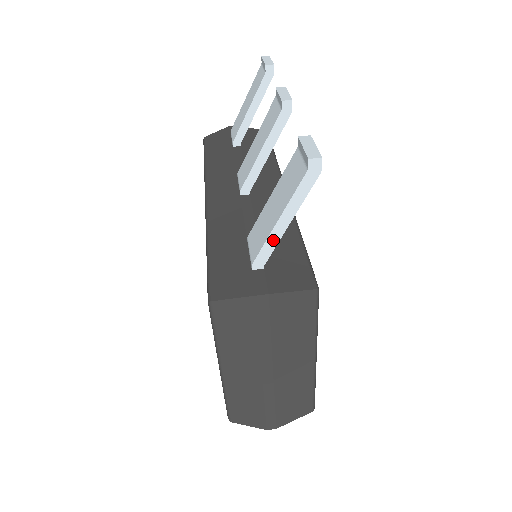
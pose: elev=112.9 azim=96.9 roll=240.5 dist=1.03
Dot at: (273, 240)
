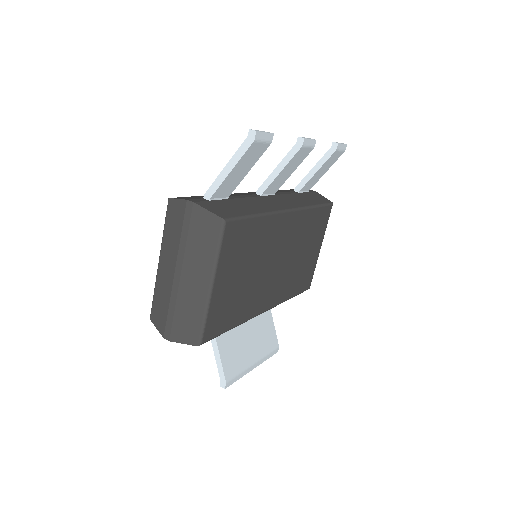
Dot at: (219, 180)
